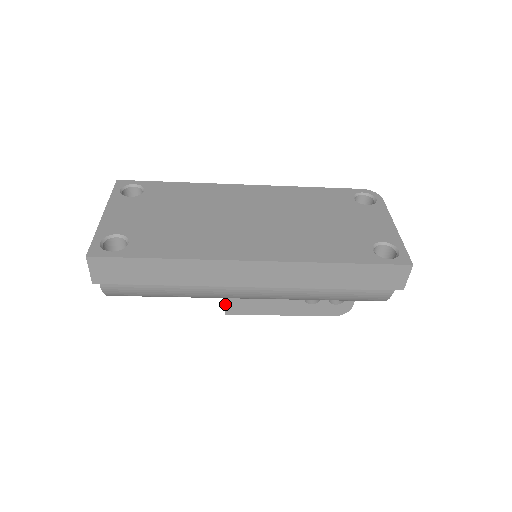
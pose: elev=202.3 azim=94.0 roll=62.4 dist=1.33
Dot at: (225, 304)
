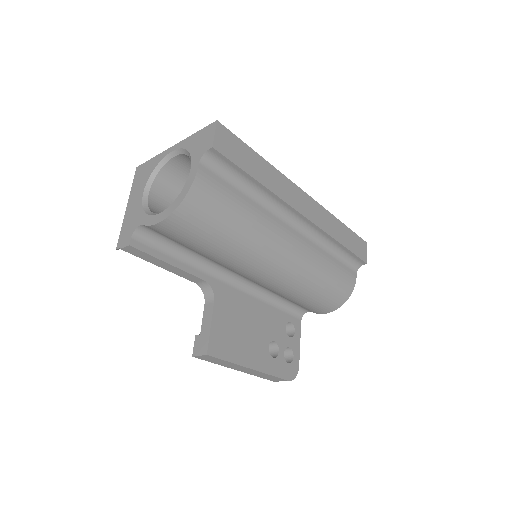
Dot at: (209, 337)
